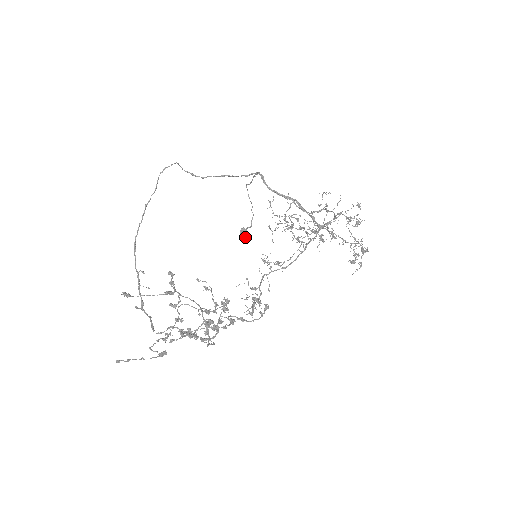
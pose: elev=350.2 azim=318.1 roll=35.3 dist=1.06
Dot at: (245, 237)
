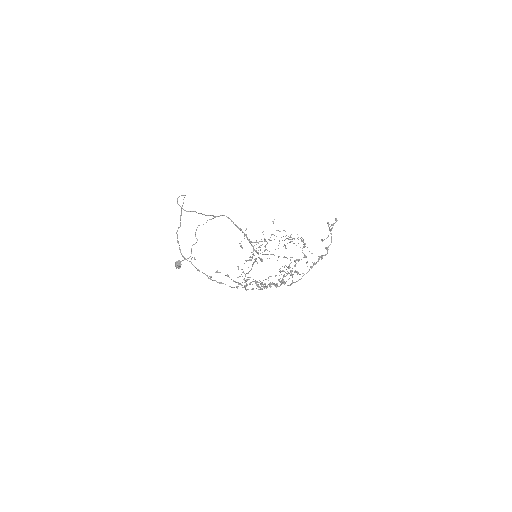
Dot at: (179, 267)
